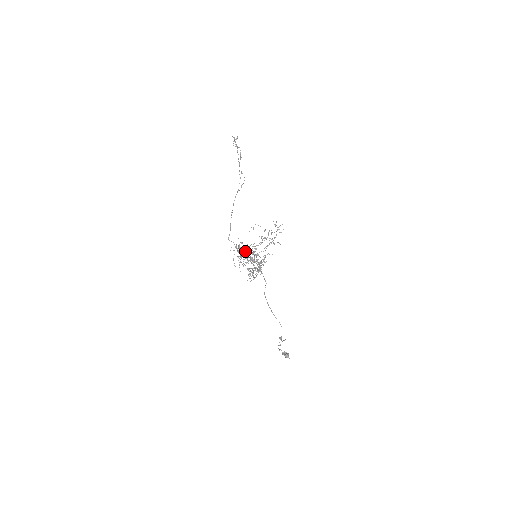
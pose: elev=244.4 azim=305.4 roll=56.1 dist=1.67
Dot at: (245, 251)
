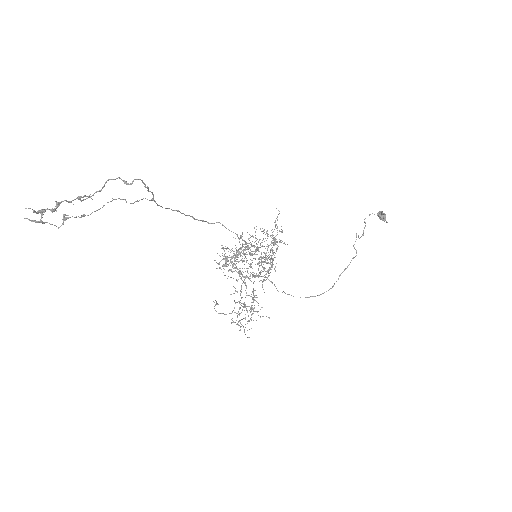
Dot at: (237, 254)
